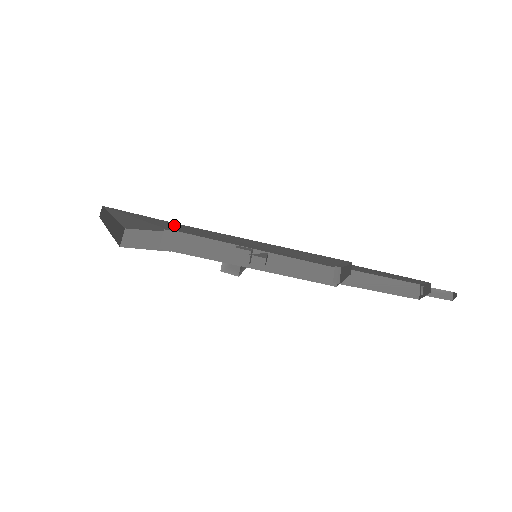
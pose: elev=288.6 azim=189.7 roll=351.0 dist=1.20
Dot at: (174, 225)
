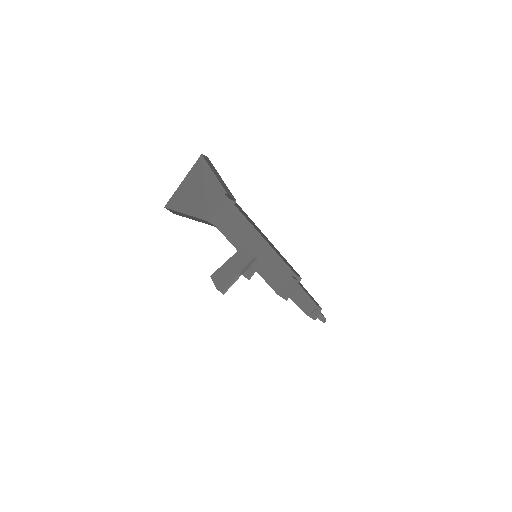
Dot at: (223, 204)
